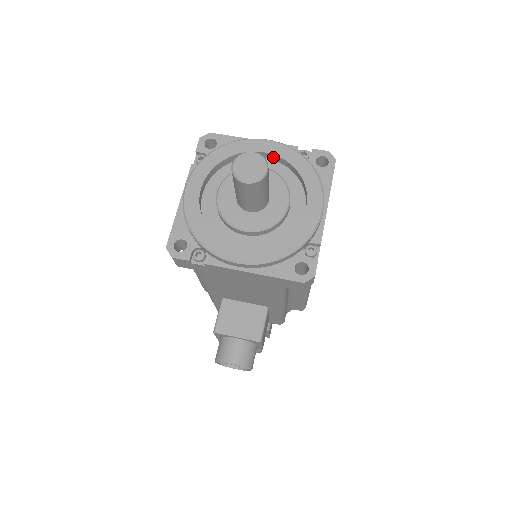
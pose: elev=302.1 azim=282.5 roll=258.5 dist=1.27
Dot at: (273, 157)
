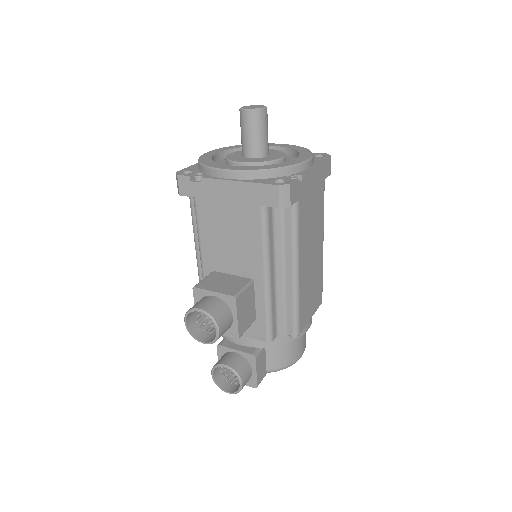
Dot at: (281, 150)
